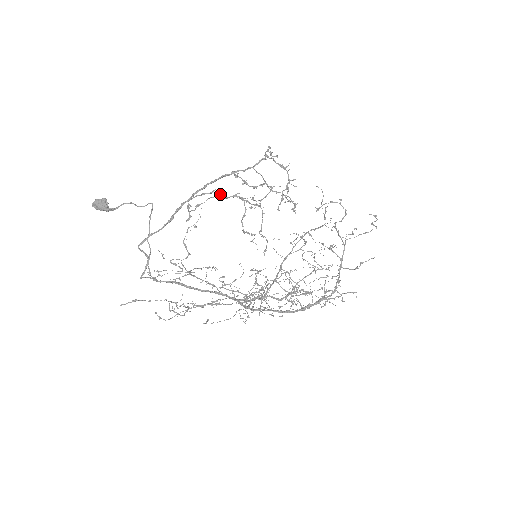
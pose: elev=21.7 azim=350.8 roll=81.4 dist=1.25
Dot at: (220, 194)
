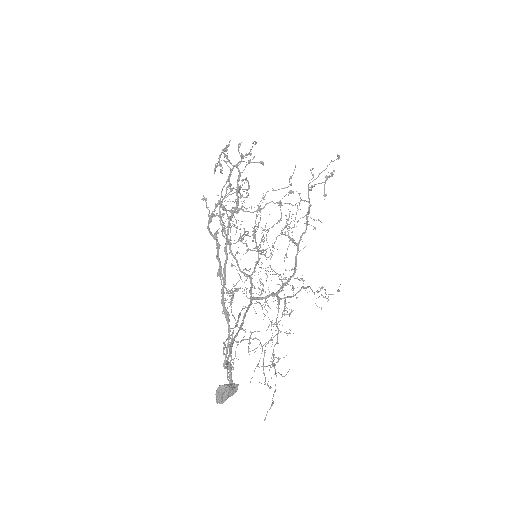
Dot at: (216, 238)
